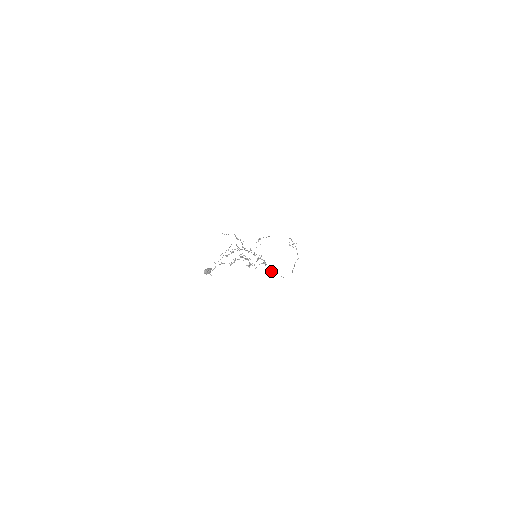
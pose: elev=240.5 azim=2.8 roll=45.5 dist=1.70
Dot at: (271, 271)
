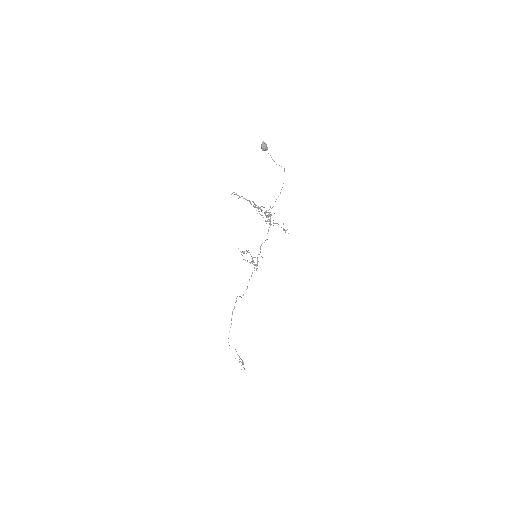
Dot at: (240, 296)
